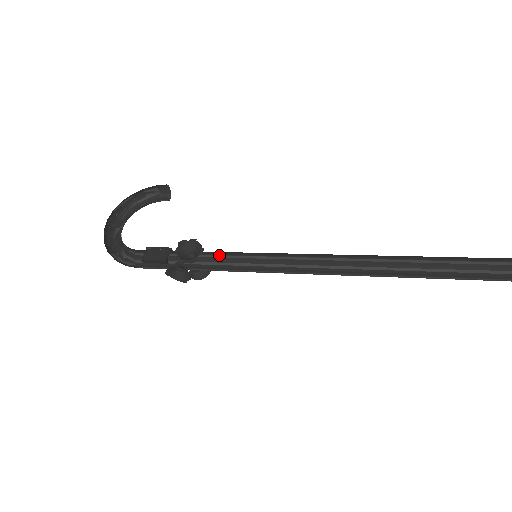
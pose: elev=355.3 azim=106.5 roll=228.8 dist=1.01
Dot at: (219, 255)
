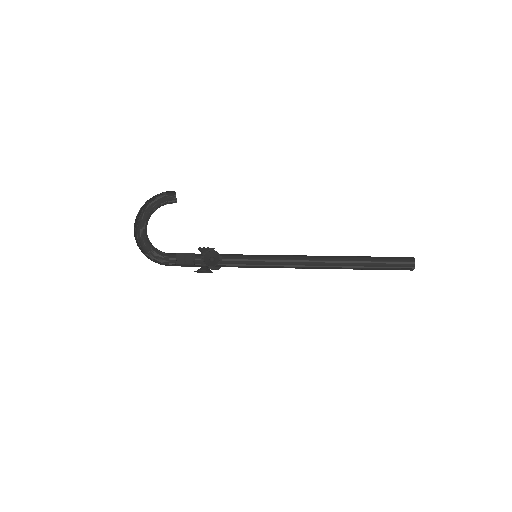
Dot at: (232, 259)
